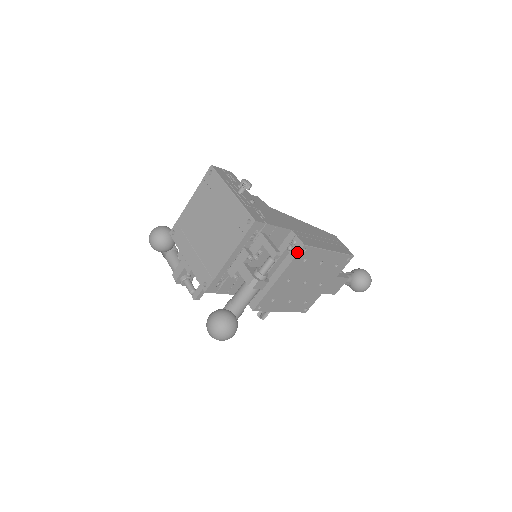
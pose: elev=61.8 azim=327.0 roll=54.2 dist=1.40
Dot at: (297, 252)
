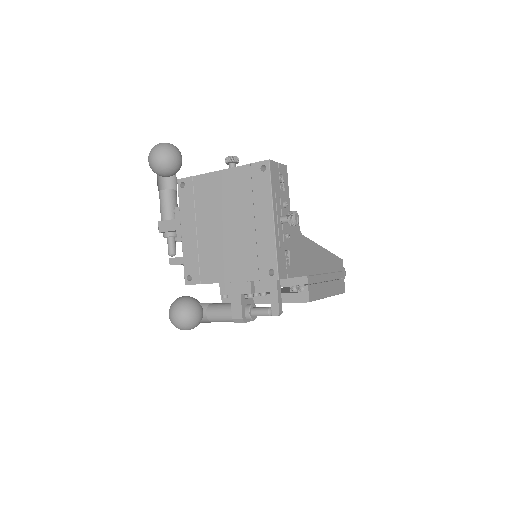
Dot at: (298, 301)
